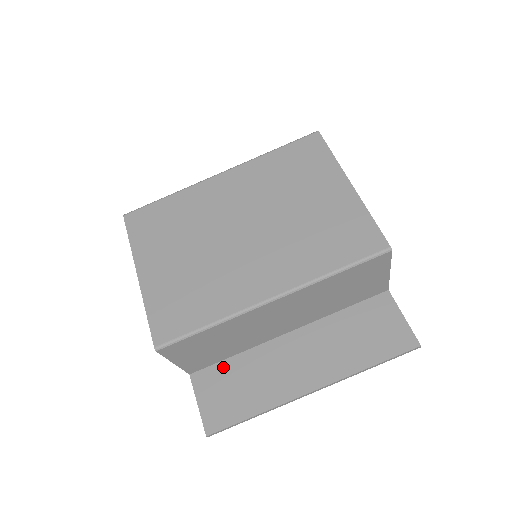
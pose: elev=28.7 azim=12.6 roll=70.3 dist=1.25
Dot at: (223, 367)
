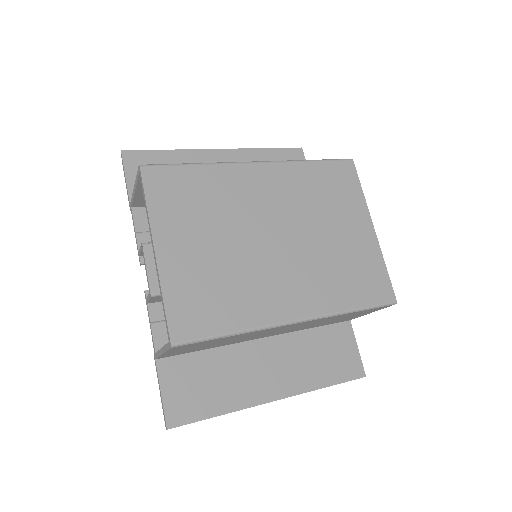
Dot at: (193, 359)
